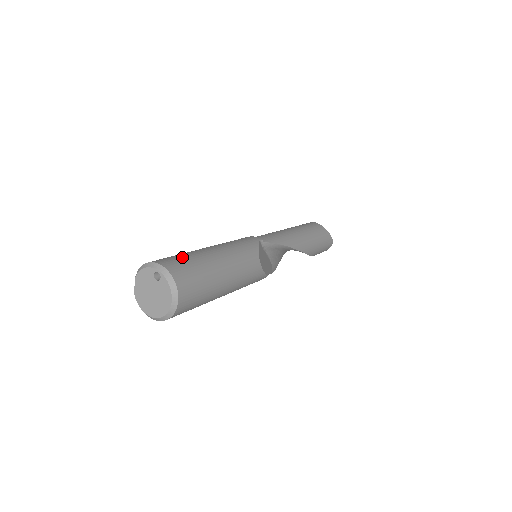
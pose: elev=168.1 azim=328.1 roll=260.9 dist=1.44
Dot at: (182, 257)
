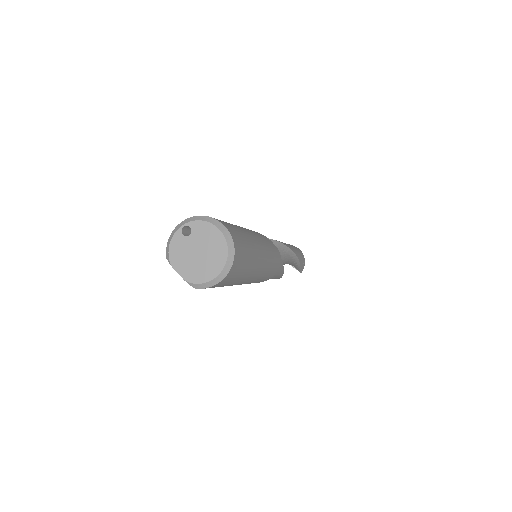
Dot at: occluded
